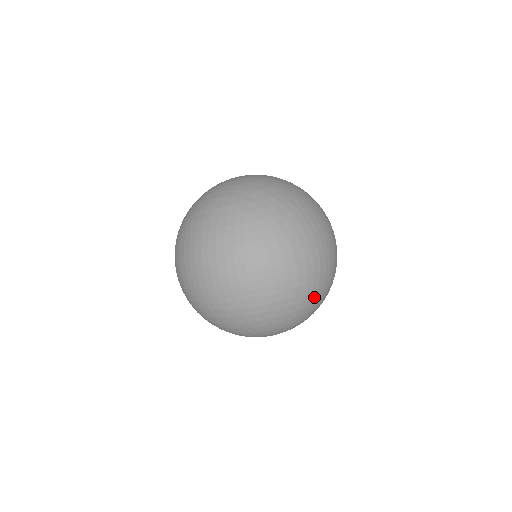
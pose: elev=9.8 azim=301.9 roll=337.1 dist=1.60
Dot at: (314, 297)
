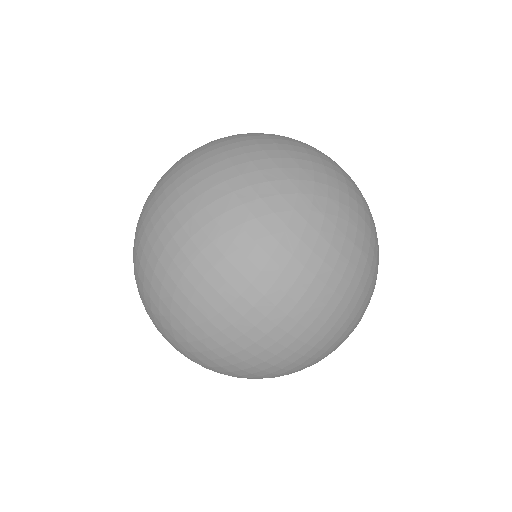
Dot at: (299, 370)
